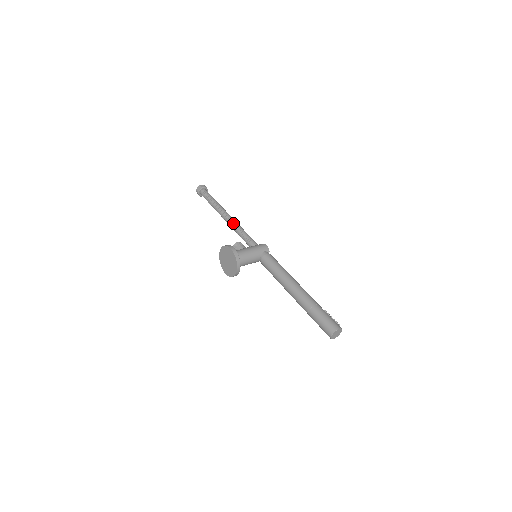
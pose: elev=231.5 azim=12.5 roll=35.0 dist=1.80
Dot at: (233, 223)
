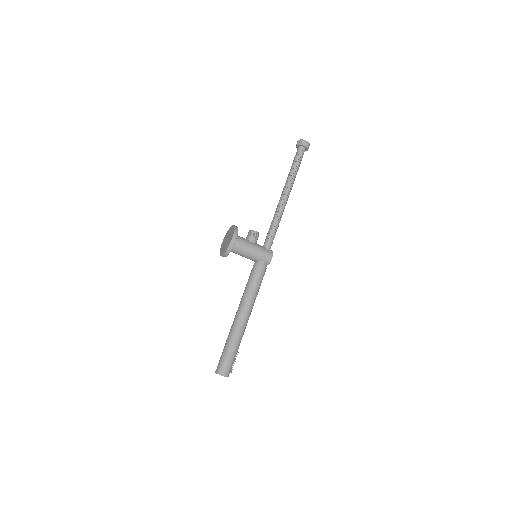
Dot at: (279, 208)
